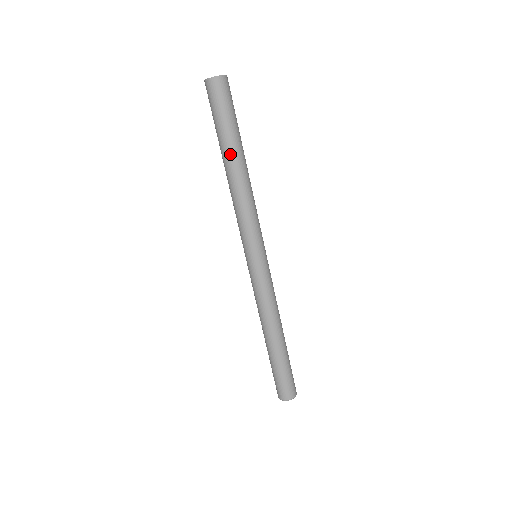
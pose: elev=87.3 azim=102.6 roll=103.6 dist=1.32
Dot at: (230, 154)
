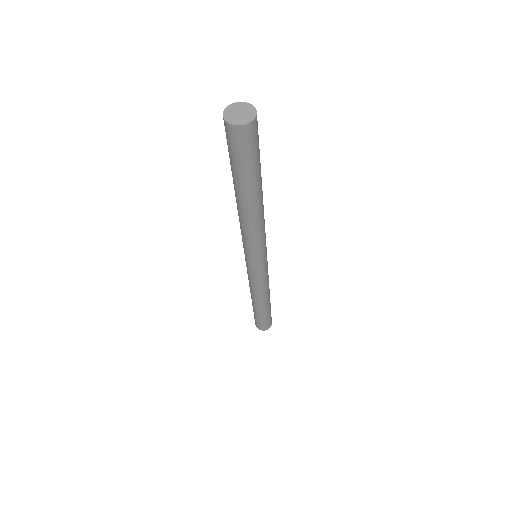
Dot at: (246, 196)
